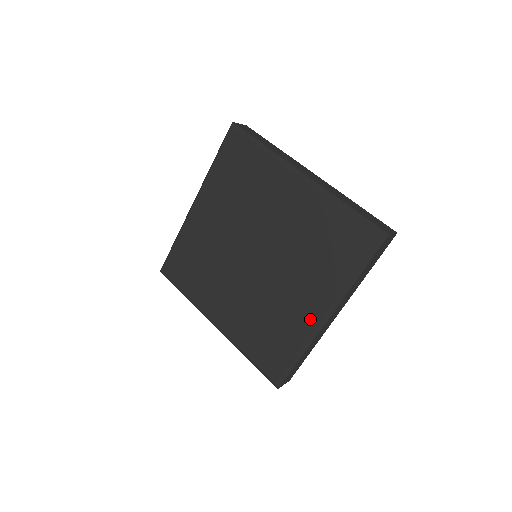
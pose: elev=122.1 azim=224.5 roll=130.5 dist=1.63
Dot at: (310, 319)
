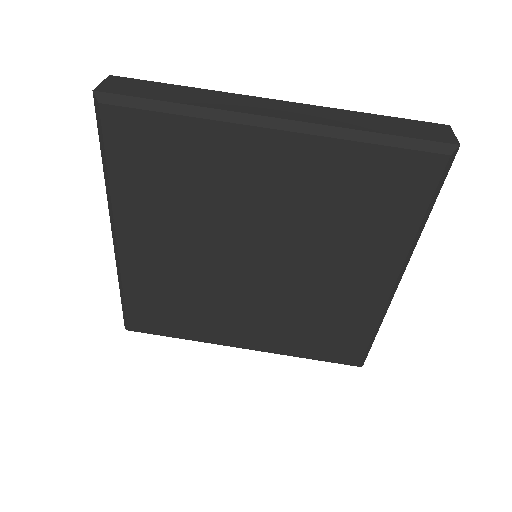
Dot at: (377, 292)
